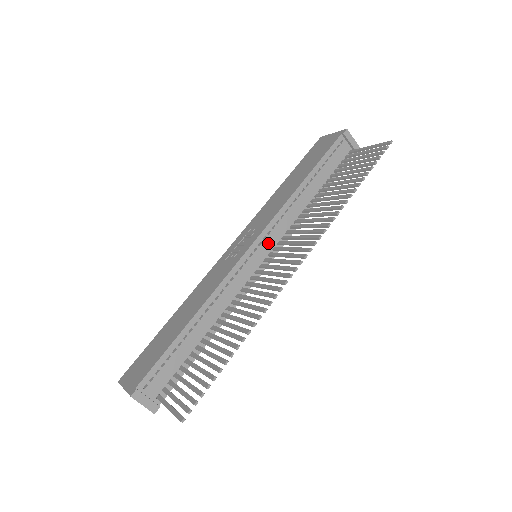
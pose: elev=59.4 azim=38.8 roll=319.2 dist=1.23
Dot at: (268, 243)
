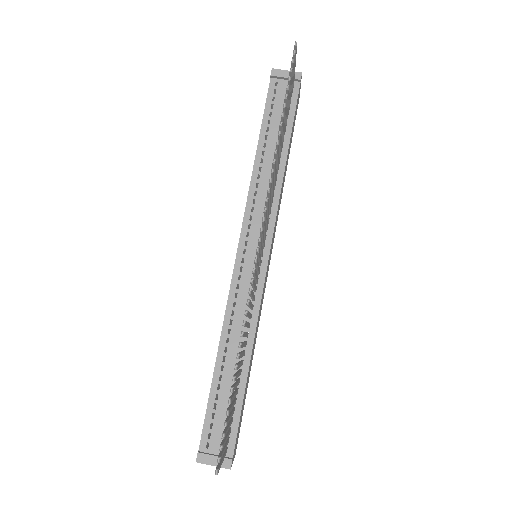
Dot at: (255, 237)
